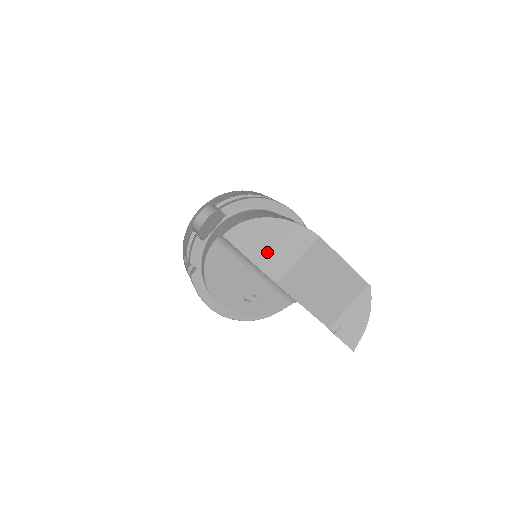
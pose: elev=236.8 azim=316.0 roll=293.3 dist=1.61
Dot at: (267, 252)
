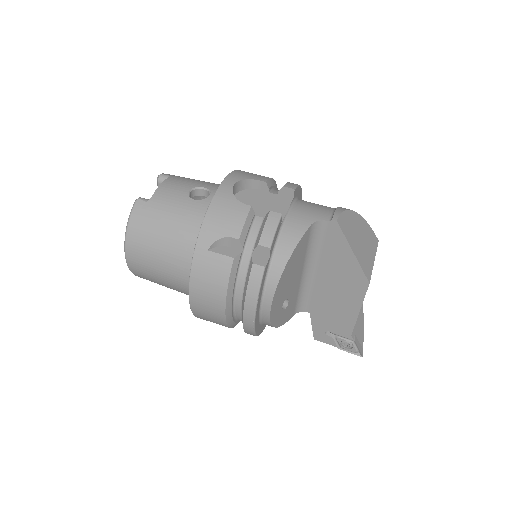
Dot at: (361, 248)
